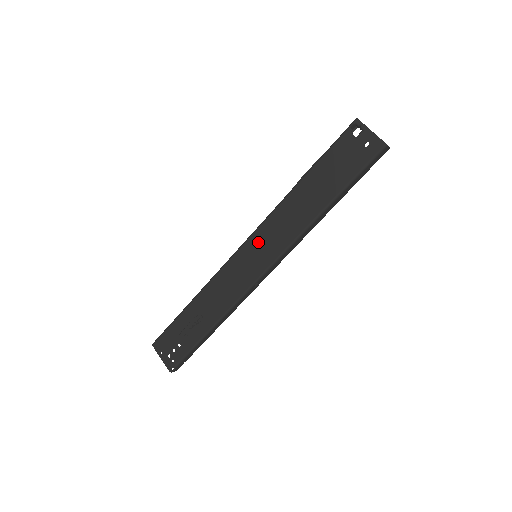
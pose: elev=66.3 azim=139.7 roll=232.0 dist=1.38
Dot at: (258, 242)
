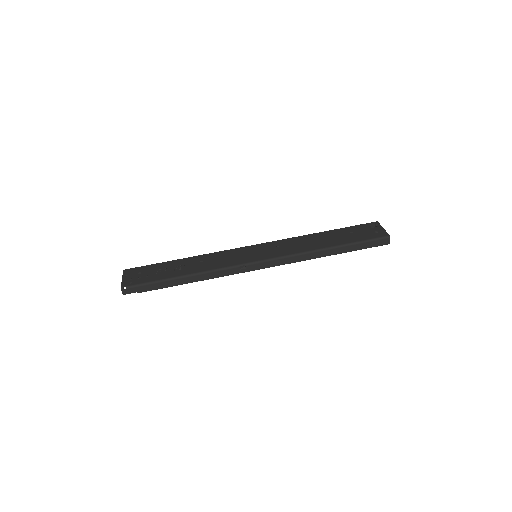
Dot at: (265, 247)
